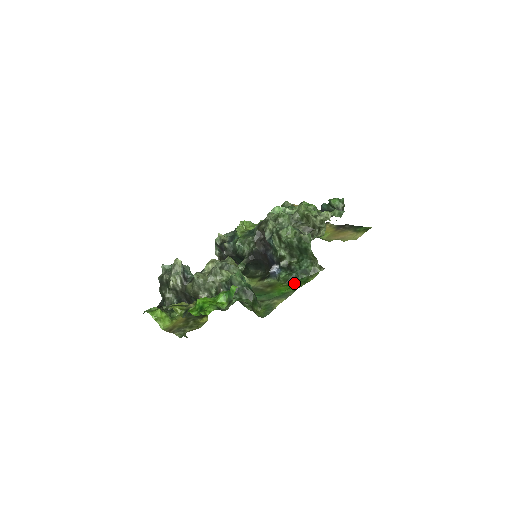
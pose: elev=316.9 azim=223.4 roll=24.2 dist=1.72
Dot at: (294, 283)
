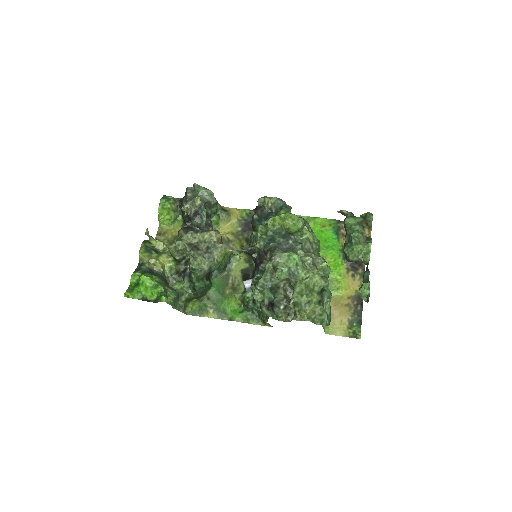
Dot at: (242, 311)
